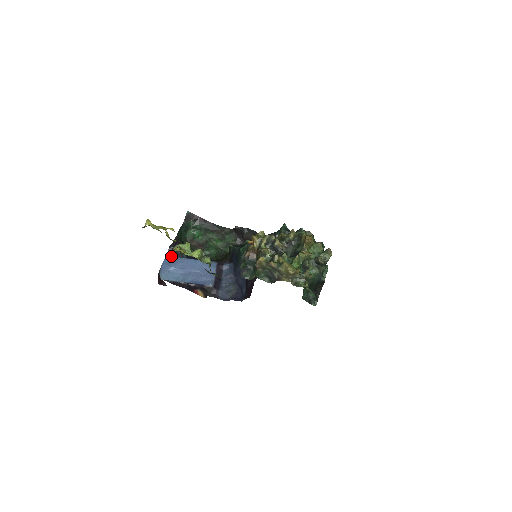
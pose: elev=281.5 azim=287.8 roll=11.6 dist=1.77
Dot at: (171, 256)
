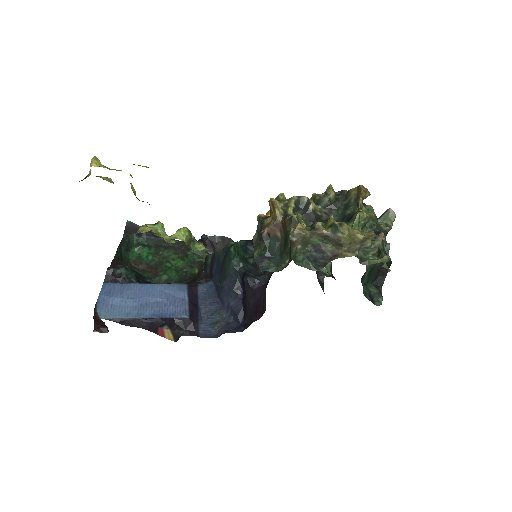
Dot at: (112, 283)
